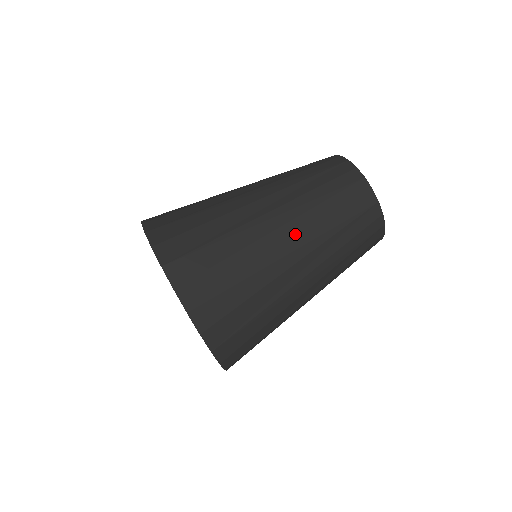
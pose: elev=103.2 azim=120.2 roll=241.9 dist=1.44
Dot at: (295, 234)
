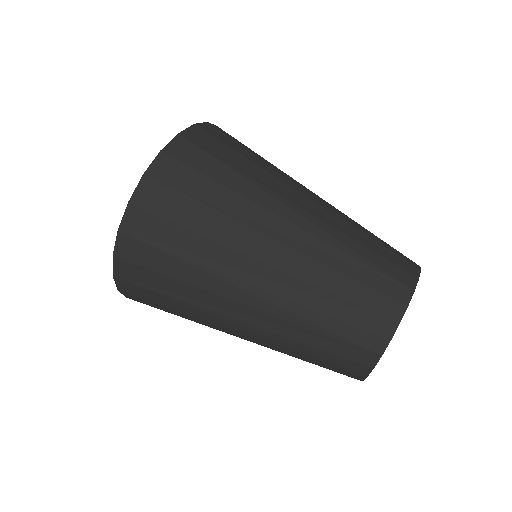
Dot at: (272, 285)
